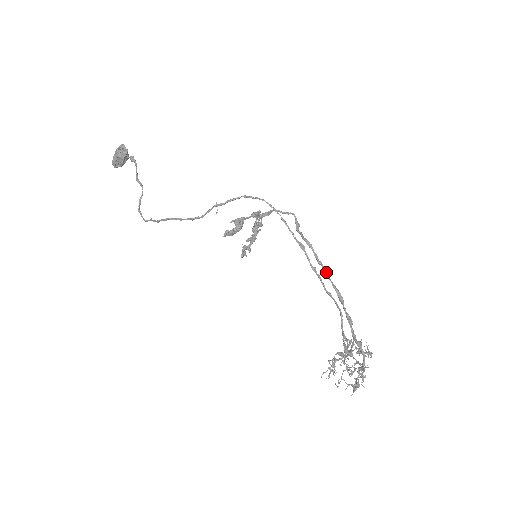
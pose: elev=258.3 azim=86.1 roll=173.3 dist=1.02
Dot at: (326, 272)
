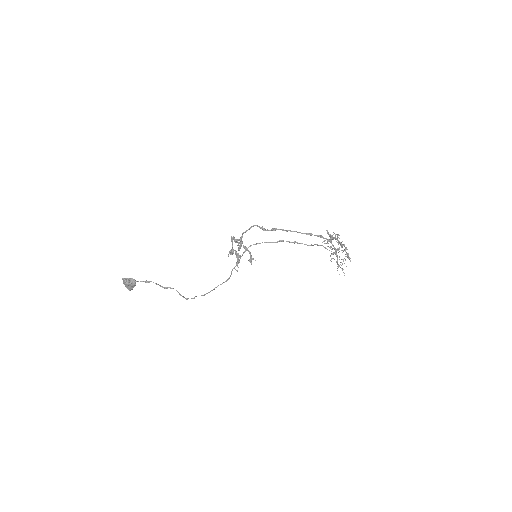
Dot at: occluded
